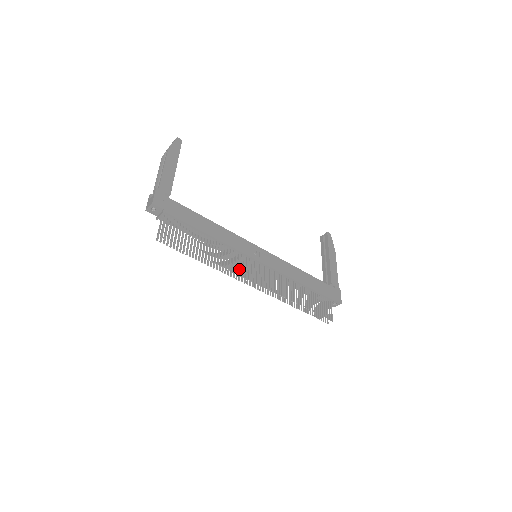
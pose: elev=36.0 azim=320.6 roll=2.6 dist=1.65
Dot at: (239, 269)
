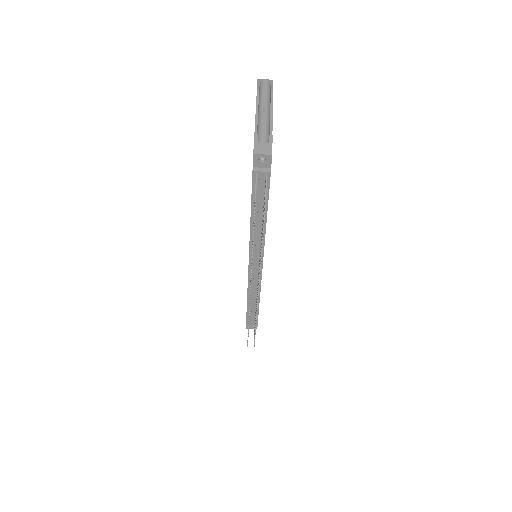
Dot at: occluded
